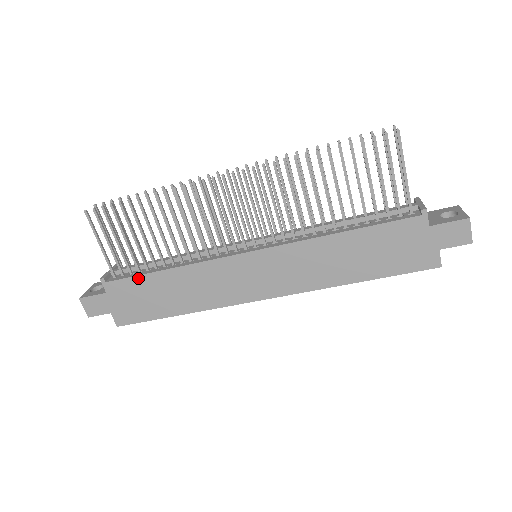
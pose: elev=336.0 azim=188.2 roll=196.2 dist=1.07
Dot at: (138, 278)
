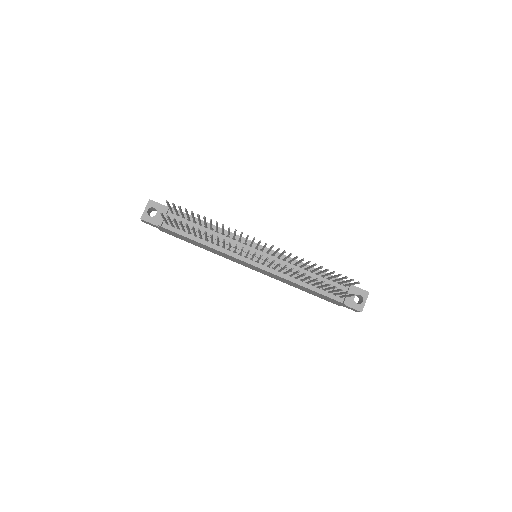
Dot at: (183, 236)
